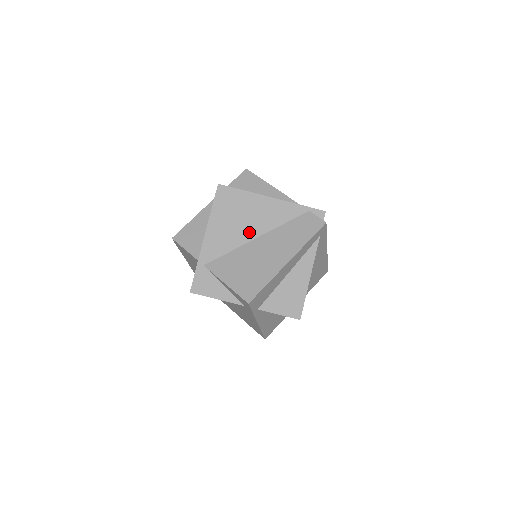
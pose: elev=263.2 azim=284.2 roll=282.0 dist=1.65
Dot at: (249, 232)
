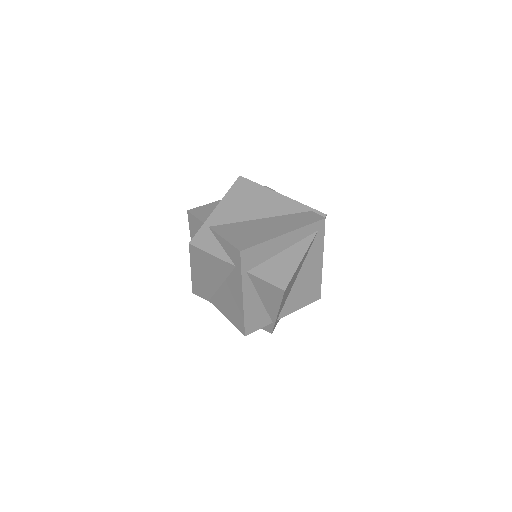
Dot at: (256, 213)
